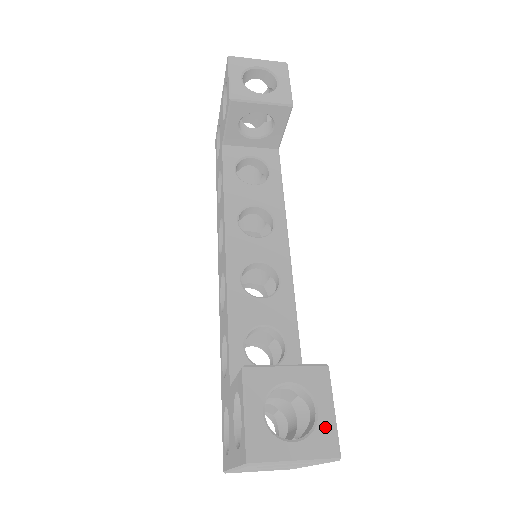
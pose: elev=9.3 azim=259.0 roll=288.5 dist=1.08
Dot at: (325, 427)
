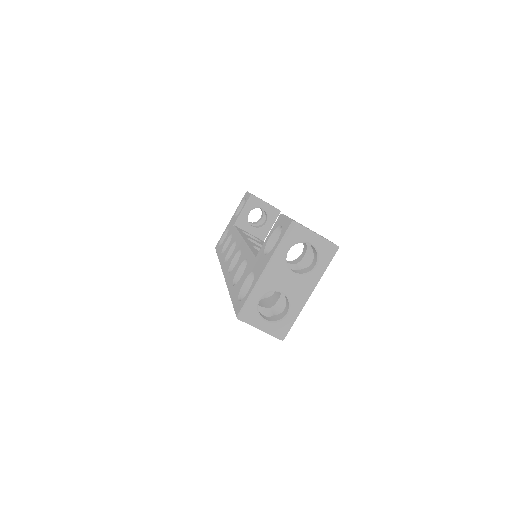
Dot at: occluded
